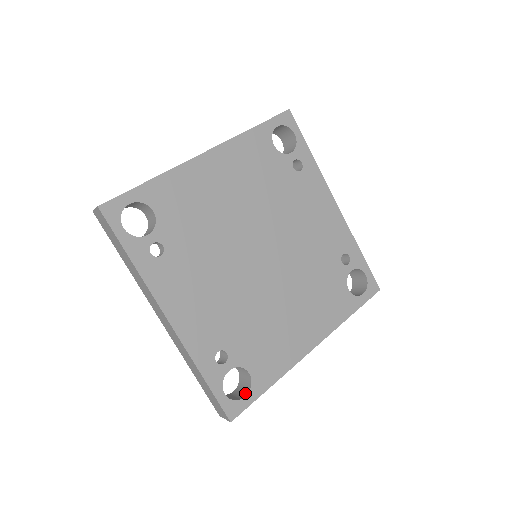
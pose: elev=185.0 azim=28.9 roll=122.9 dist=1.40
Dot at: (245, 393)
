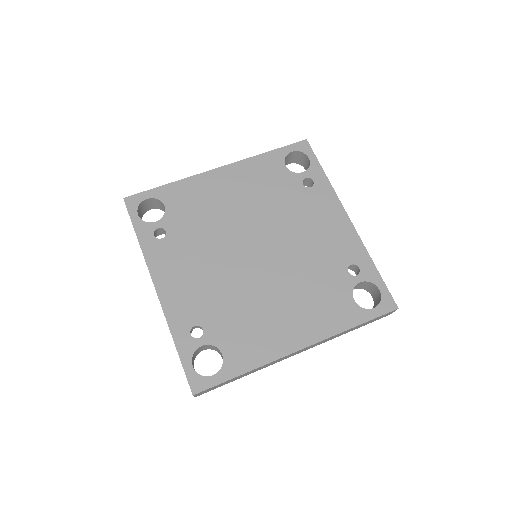
Dot at: (216, 373)
